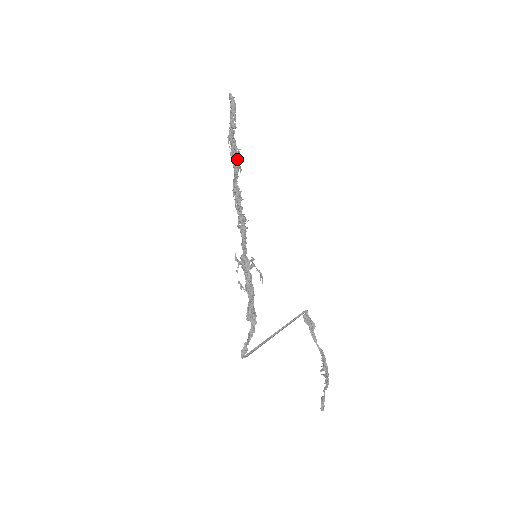
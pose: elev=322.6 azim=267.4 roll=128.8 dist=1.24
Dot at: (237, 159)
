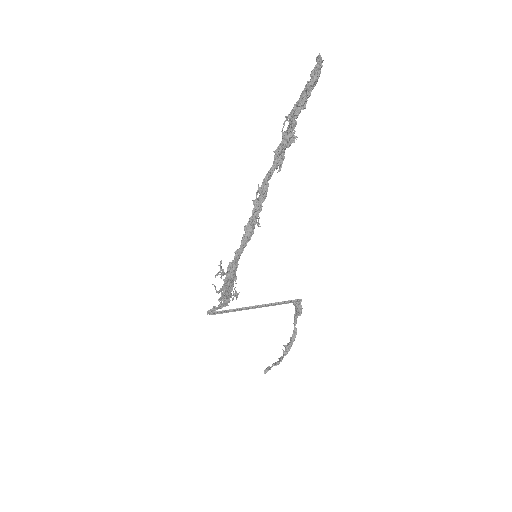
Dot at: (287, 147)
